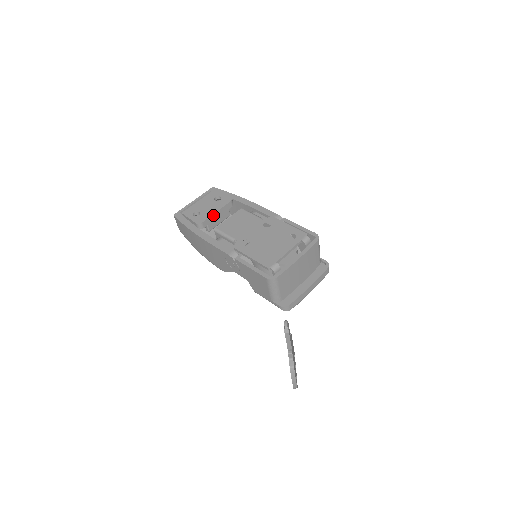
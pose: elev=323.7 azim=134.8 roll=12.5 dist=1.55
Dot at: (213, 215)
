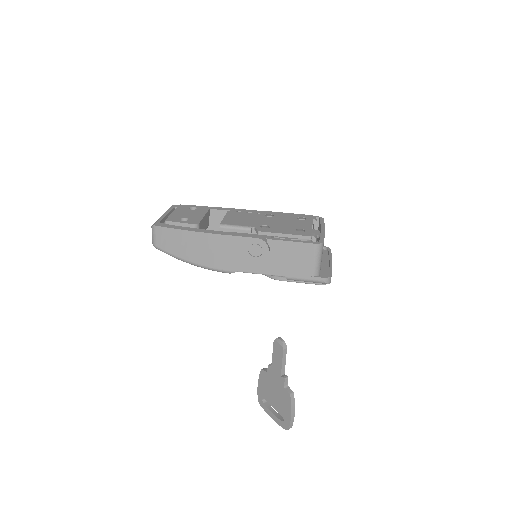
Dot at: (203, 218)
